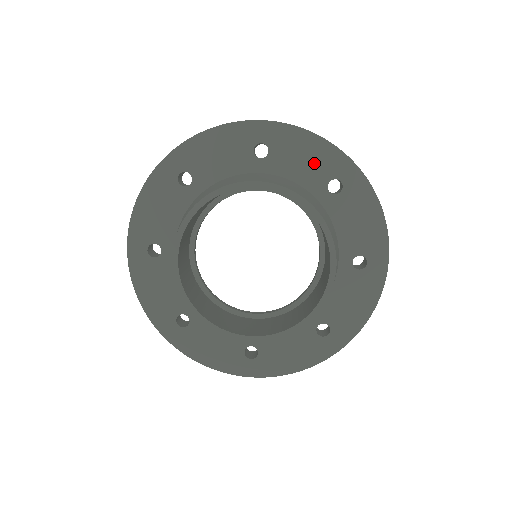
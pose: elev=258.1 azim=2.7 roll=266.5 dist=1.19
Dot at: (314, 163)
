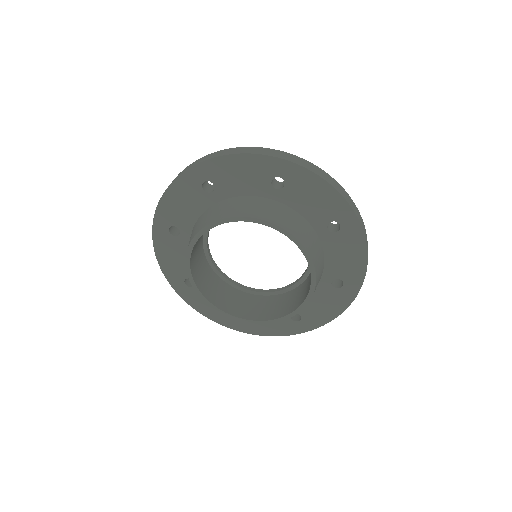
Dot at: (251, 175)
